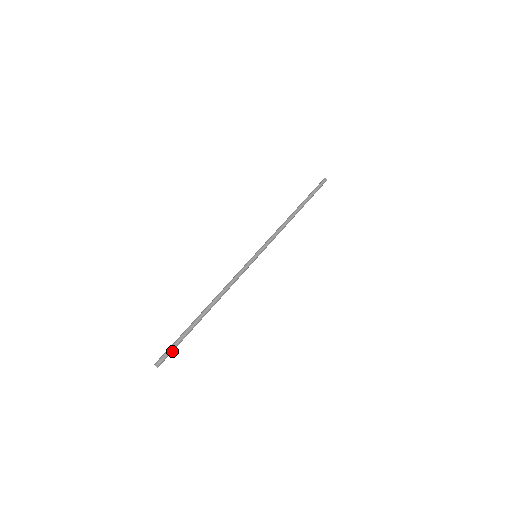
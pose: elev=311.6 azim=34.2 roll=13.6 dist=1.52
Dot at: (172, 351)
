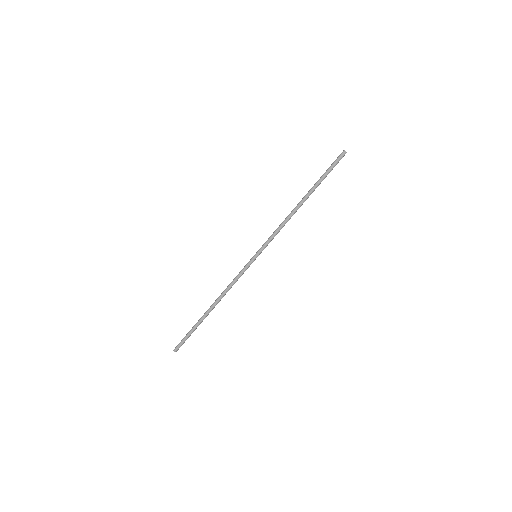
Dot at: (185, 340)
